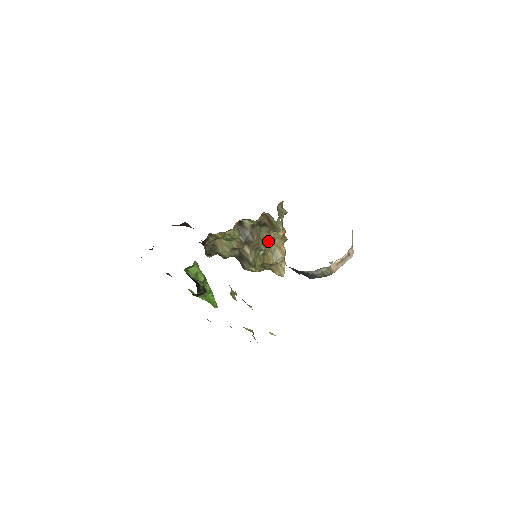
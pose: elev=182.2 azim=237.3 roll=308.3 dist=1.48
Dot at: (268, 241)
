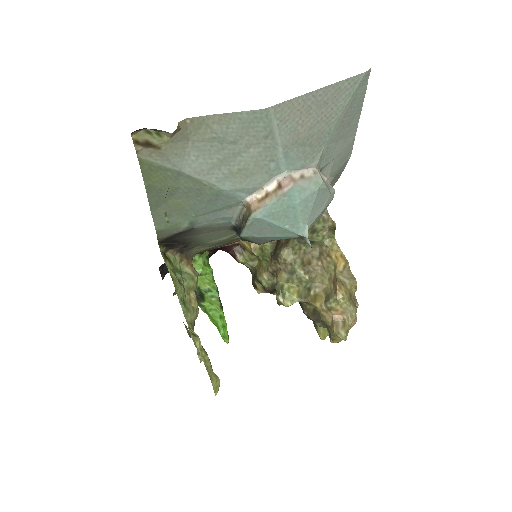
Dot at: (320, 273)
